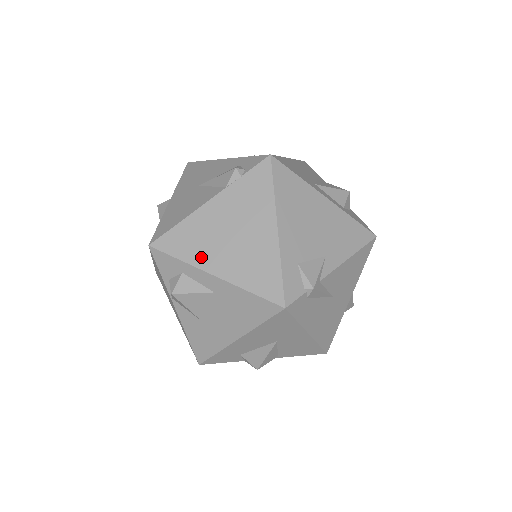
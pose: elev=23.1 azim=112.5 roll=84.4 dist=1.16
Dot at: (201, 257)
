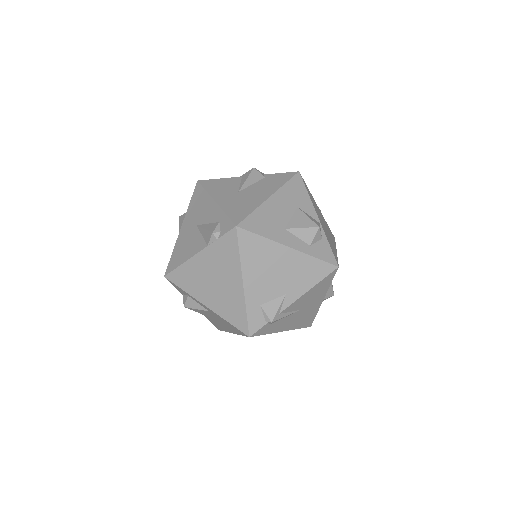
Dot at: (196, 292)
